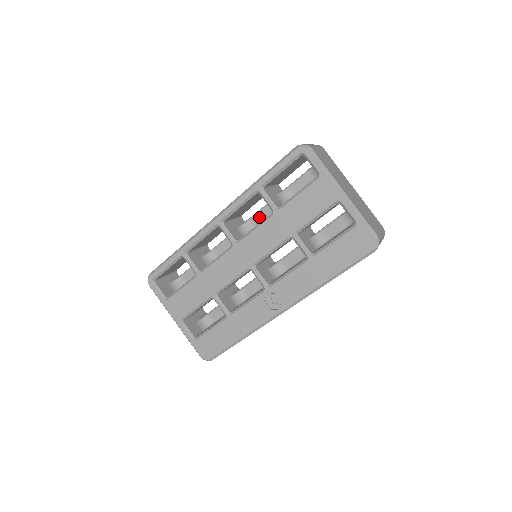
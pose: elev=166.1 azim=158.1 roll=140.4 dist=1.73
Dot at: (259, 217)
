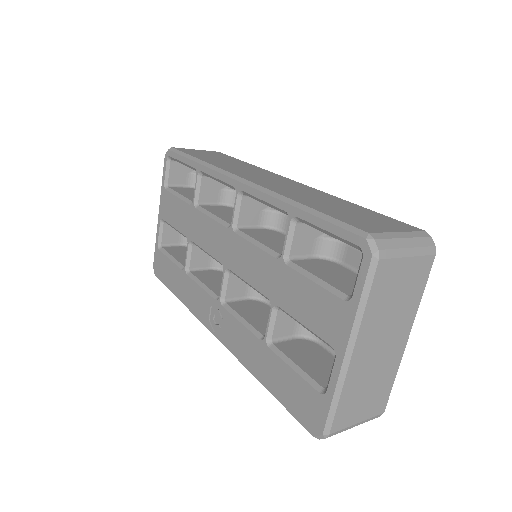
Dot at: occluded
